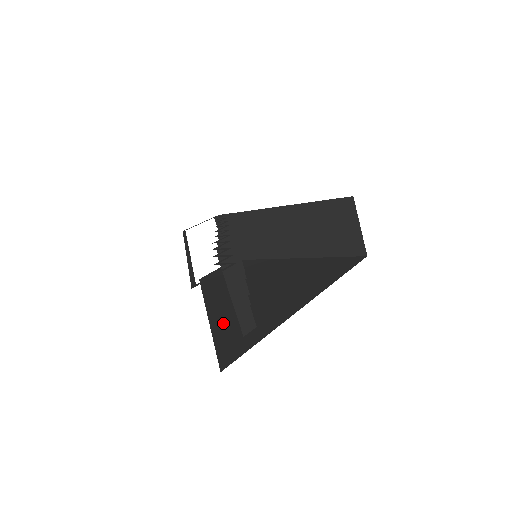
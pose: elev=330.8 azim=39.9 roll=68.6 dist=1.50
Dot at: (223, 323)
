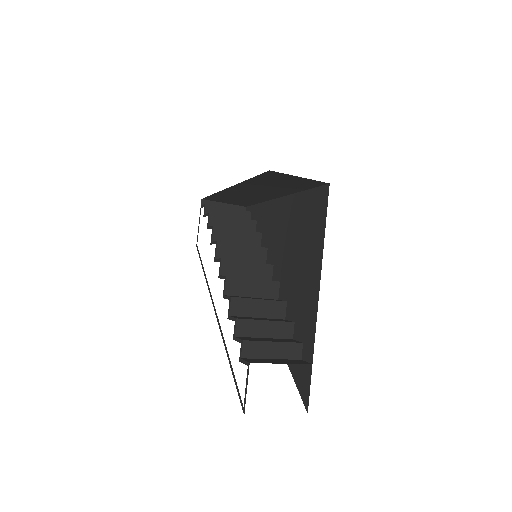
Dot at: occluded
